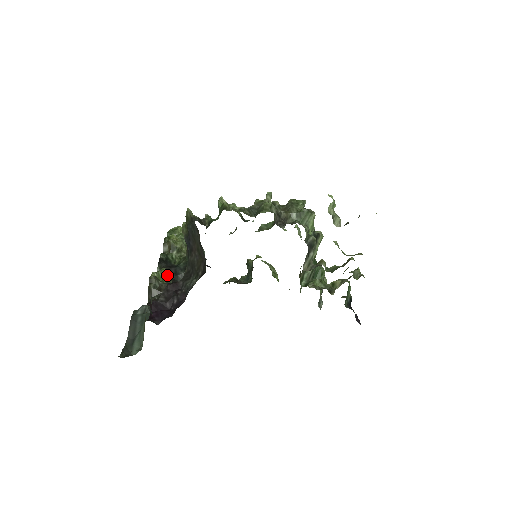
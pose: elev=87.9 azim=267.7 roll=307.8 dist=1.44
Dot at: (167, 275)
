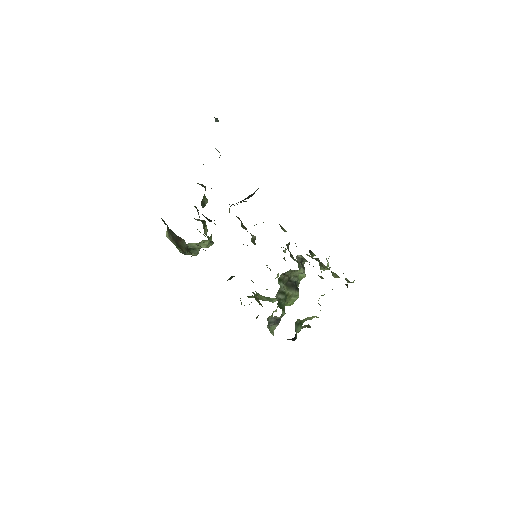
Dot at: (206, 202)
